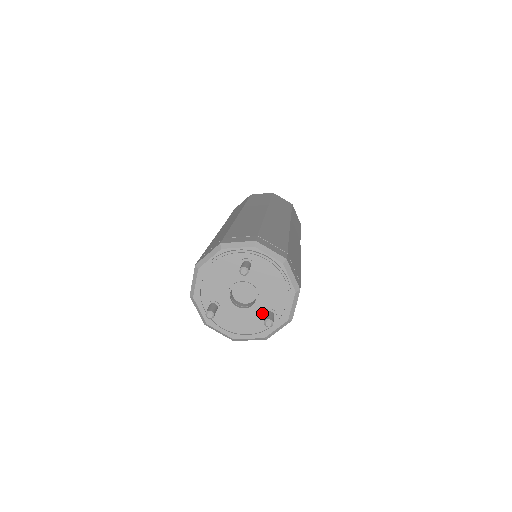
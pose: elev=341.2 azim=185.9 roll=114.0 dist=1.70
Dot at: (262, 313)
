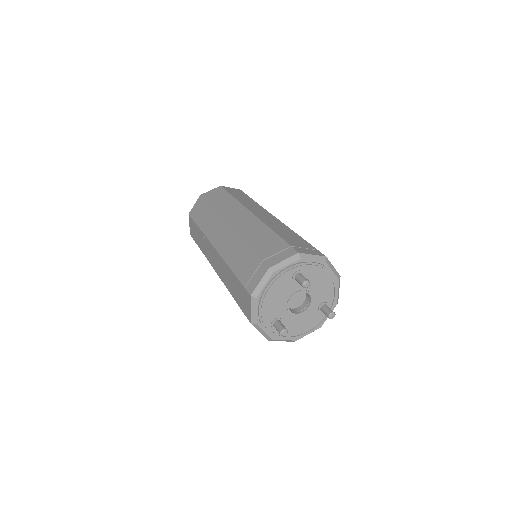
Dot at: (317, 309)
